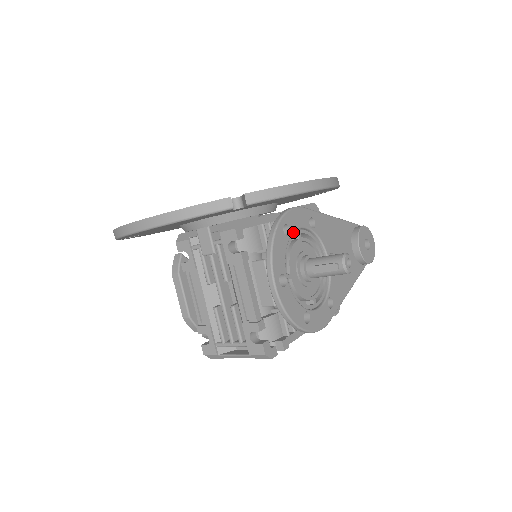
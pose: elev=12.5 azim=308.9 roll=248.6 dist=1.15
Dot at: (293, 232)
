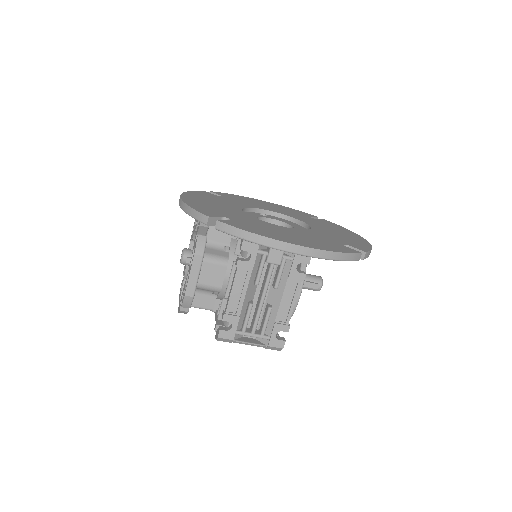
Dot at: occluded
